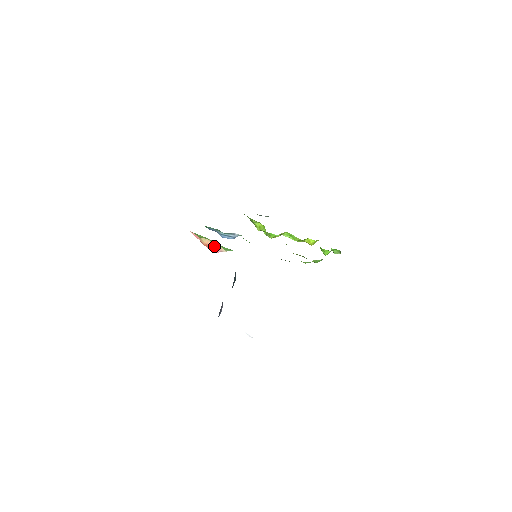
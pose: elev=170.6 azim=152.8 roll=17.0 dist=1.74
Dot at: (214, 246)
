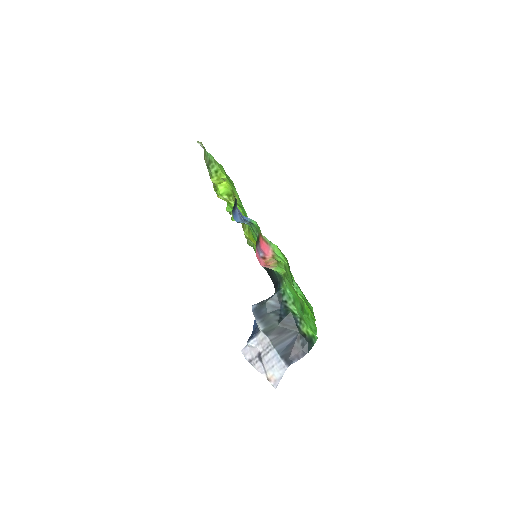
Dot at: (272, 265)
